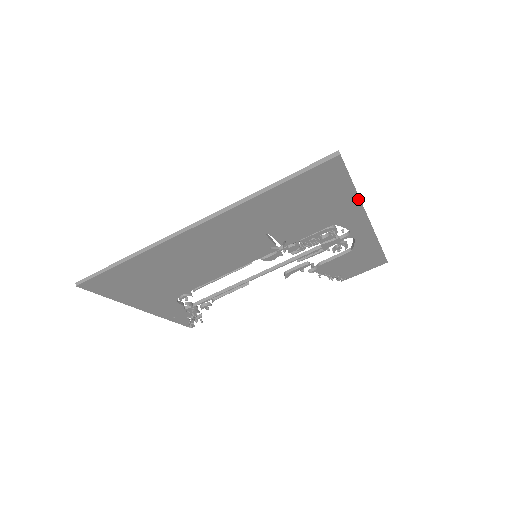
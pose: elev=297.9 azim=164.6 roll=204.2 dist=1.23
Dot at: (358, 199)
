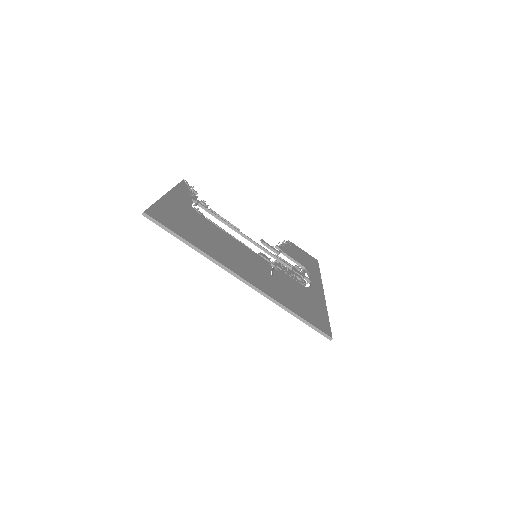
Dot at: occluded
